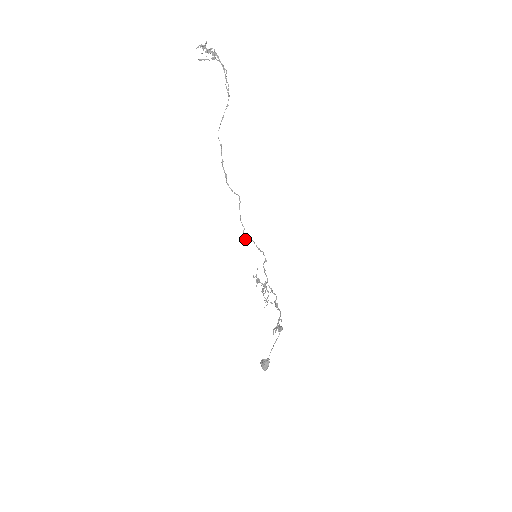
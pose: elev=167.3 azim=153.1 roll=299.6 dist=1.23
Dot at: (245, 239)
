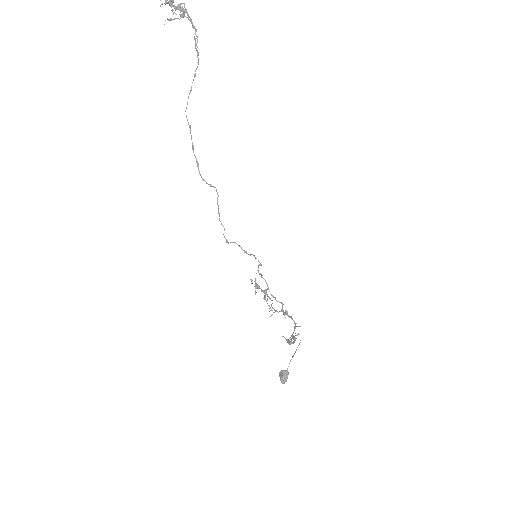
Dot at: (226, 241)
